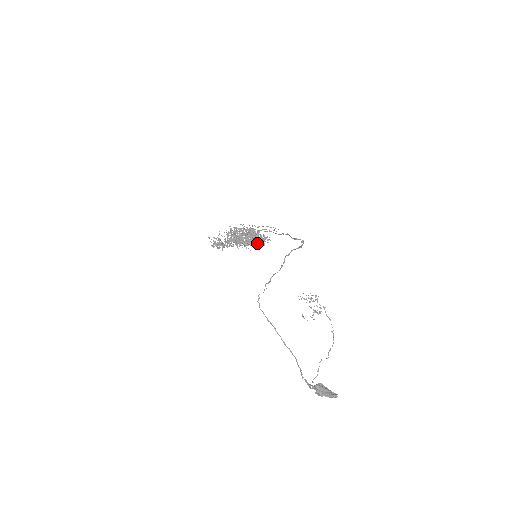
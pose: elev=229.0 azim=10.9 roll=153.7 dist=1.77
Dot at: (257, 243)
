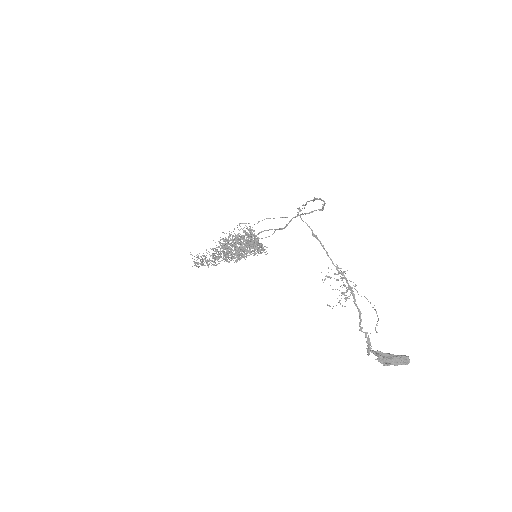
Dot at: (255, 245)
